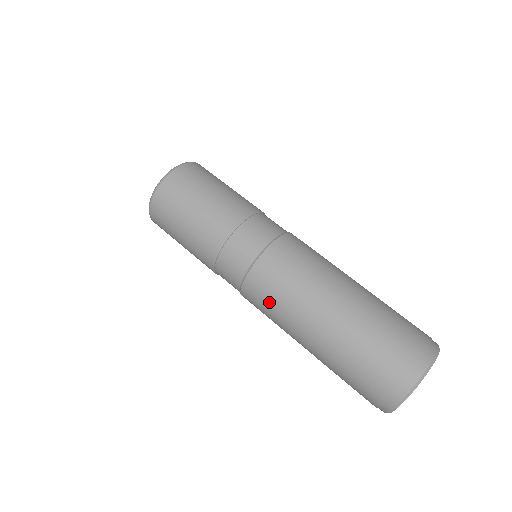
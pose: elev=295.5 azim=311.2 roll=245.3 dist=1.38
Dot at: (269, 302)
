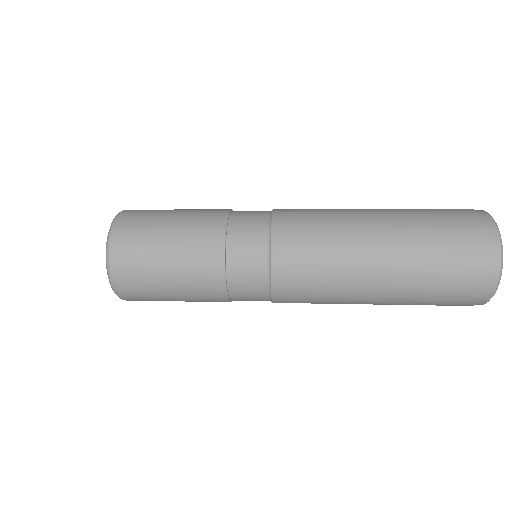
Dot at: (312, 220)
